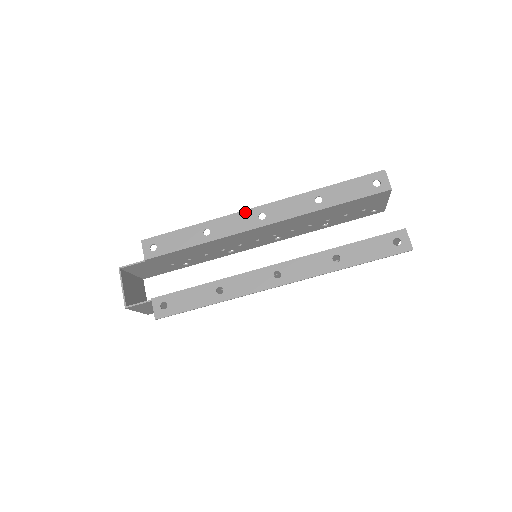
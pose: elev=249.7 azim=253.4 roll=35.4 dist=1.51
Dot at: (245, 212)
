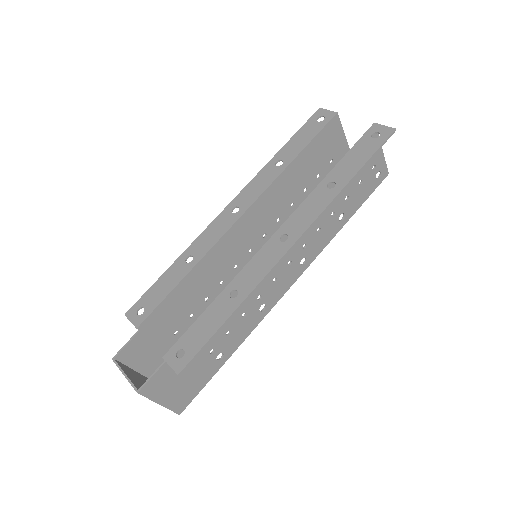
Dot at: (217, 219)
